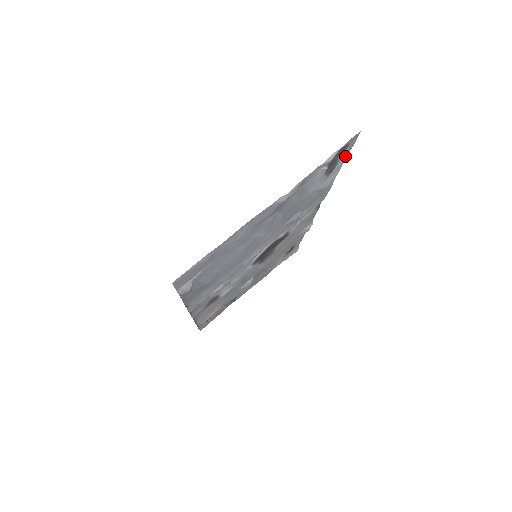
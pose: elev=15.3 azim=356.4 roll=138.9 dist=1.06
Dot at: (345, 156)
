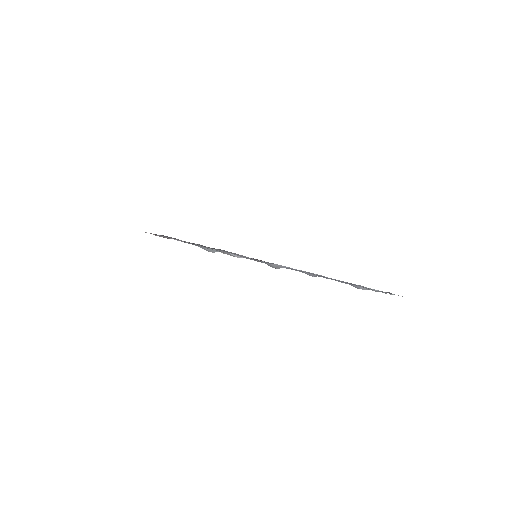
Dot at: occluded
